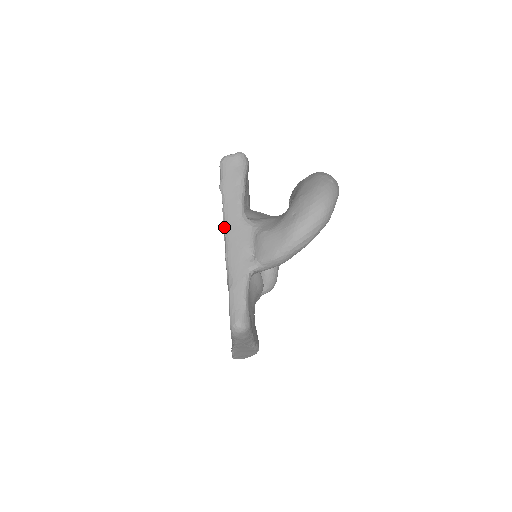
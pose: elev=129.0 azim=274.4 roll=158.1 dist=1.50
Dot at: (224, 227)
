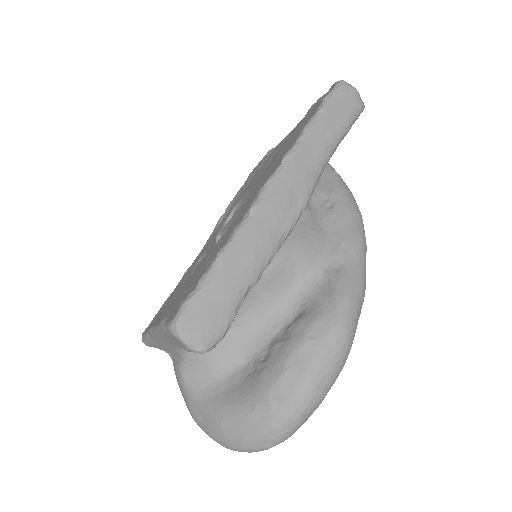
Dot at: (155, 328)
